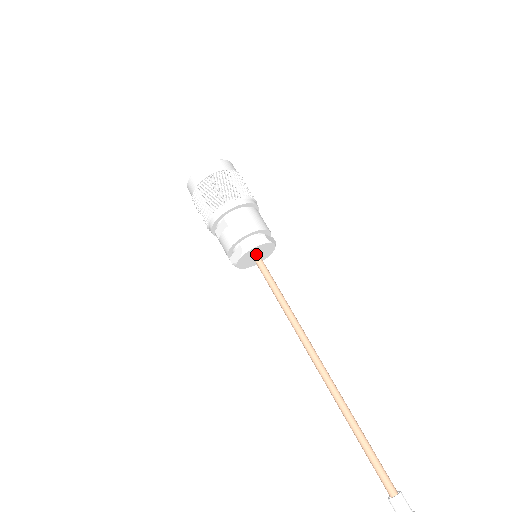
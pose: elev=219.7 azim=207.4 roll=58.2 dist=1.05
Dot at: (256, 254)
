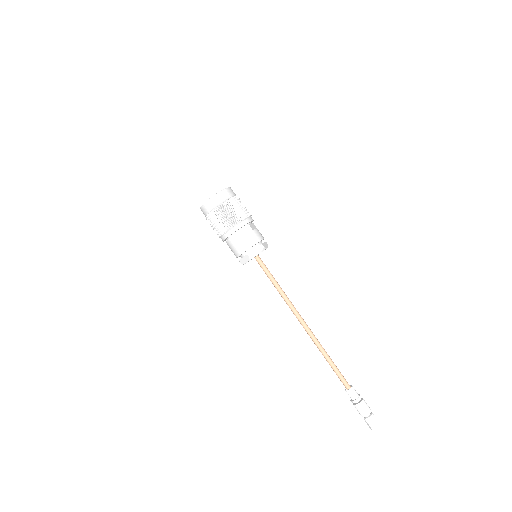
Dot at: (254, 257)
